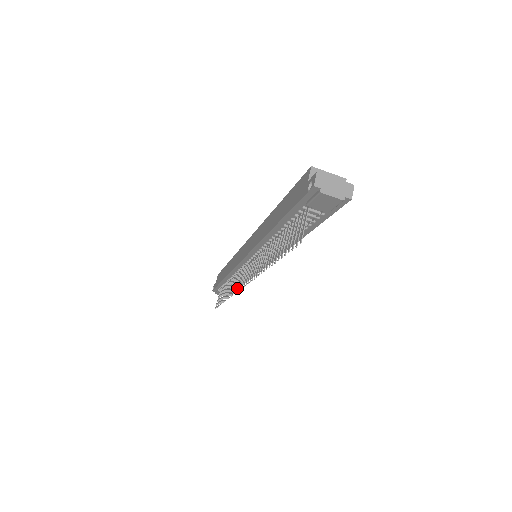
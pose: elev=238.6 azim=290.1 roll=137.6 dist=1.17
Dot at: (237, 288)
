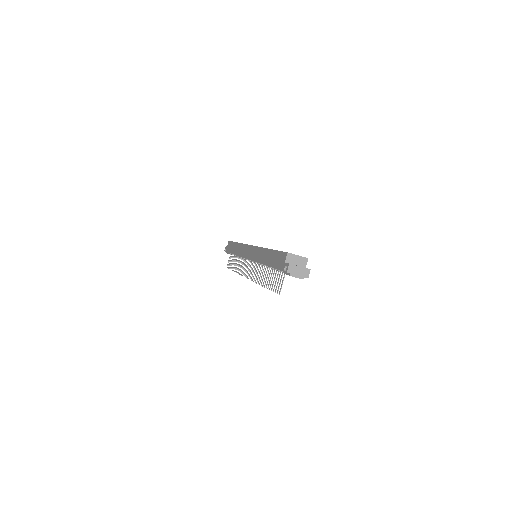
Dot at: occluded
